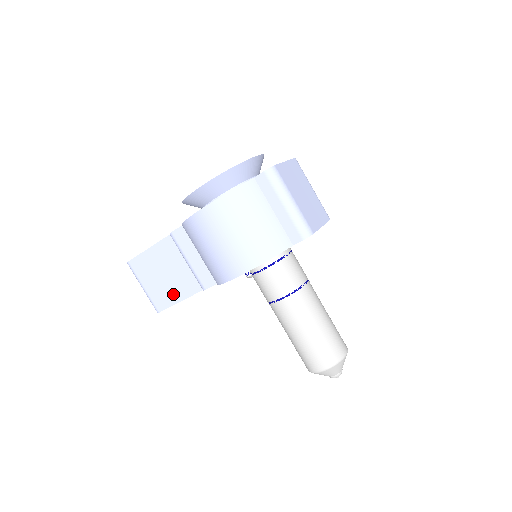
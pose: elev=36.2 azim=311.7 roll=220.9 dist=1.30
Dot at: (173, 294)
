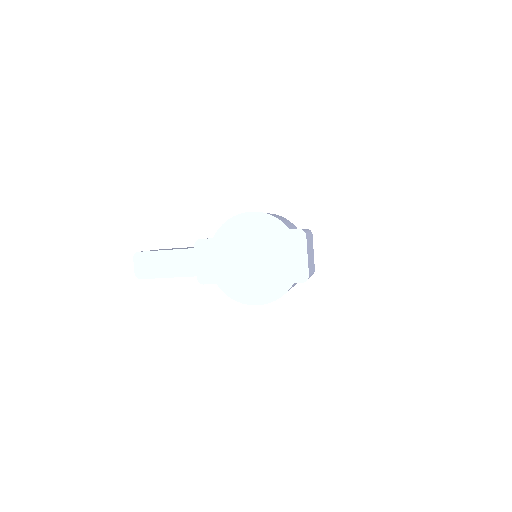
Dot at: occluded
